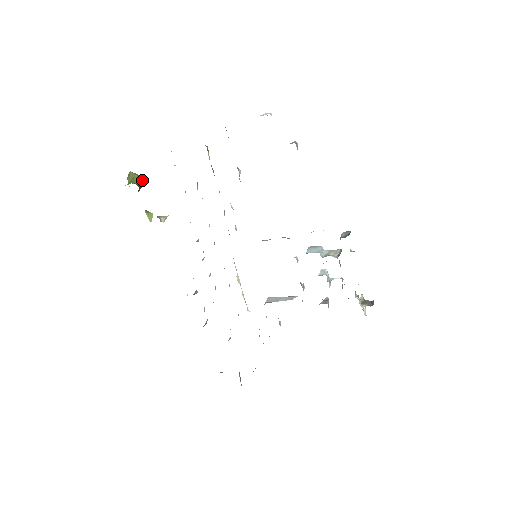
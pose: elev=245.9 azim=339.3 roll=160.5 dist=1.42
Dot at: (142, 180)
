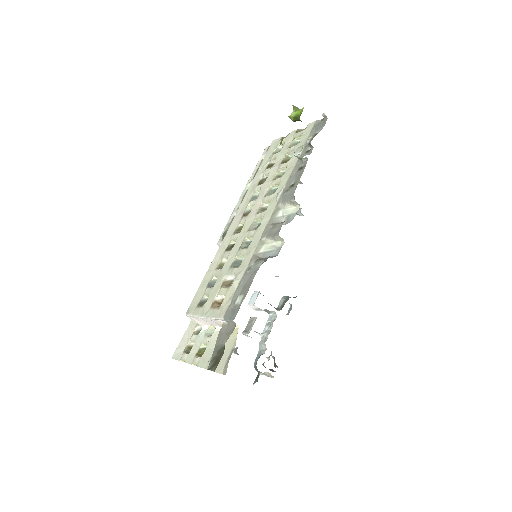
Dot at: occluded
